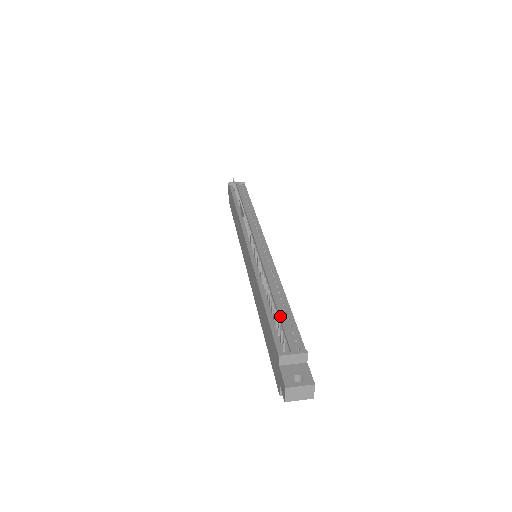
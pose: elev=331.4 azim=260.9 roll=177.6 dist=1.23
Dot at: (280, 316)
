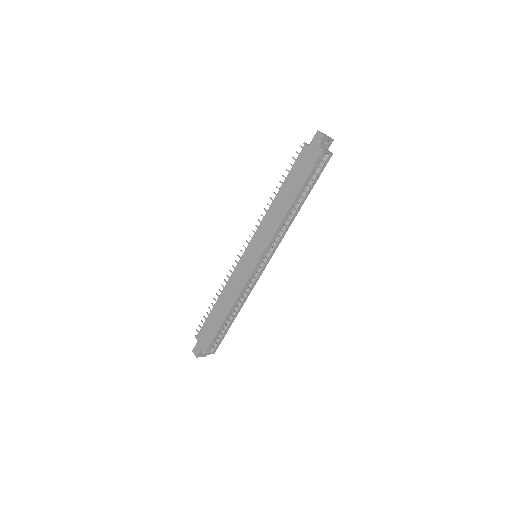
Dot at: occluded
